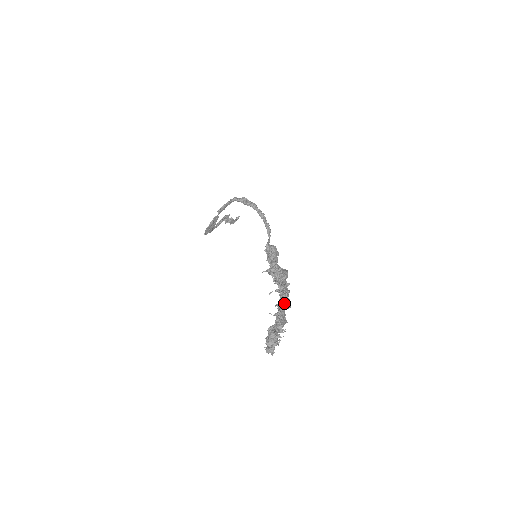
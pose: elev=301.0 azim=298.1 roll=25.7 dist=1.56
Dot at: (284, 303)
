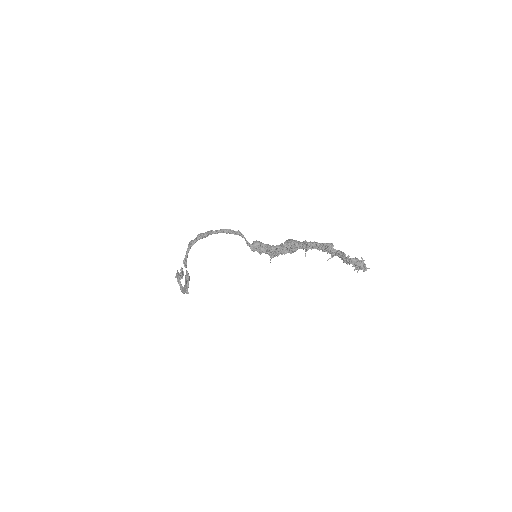
Dot at: (327, 246)
